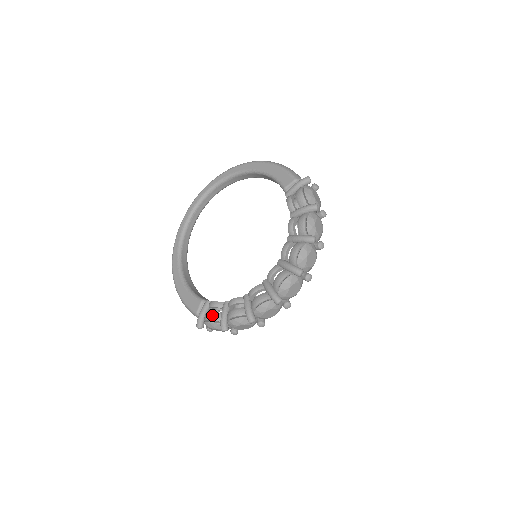
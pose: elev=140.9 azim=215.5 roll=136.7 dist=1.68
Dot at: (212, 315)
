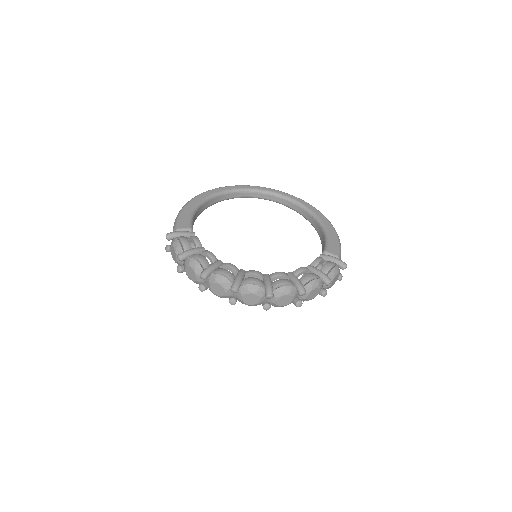
Dot at: (186, 241)
